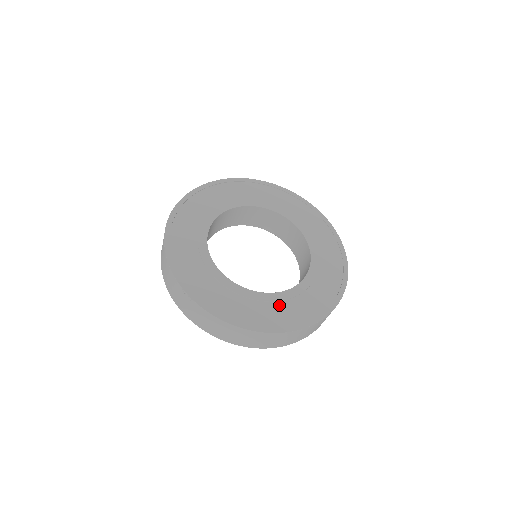
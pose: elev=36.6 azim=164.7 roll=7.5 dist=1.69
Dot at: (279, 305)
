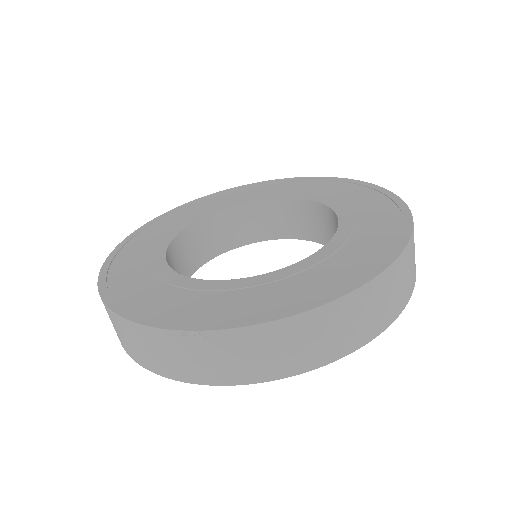
Dot at: (339, 255)
